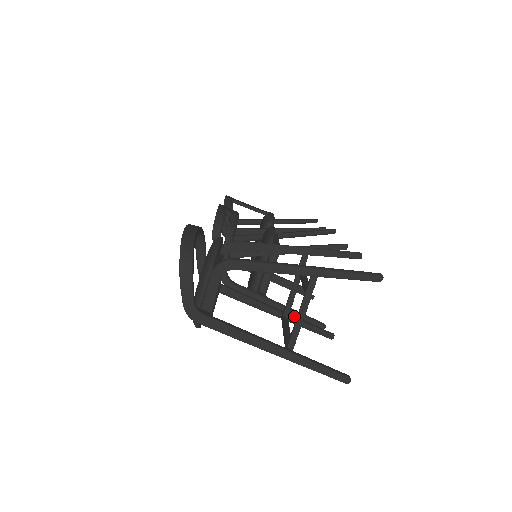
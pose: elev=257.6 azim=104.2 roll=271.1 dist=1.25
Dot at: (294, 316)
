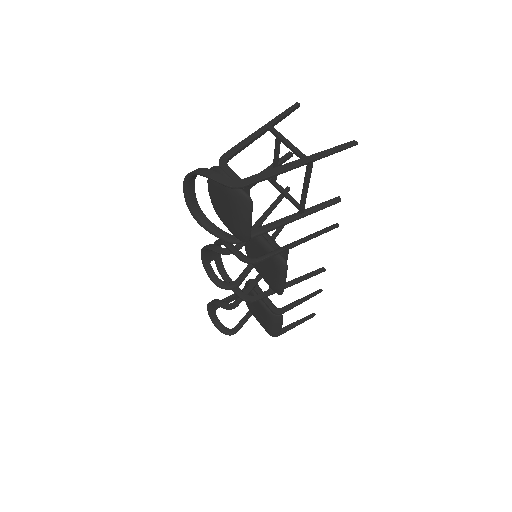
Dot at: (306, 210)
